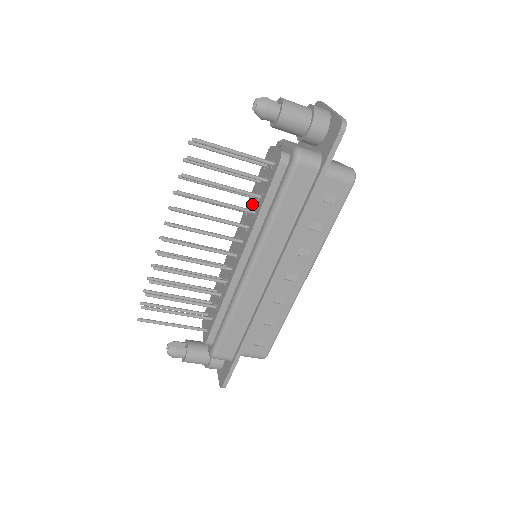
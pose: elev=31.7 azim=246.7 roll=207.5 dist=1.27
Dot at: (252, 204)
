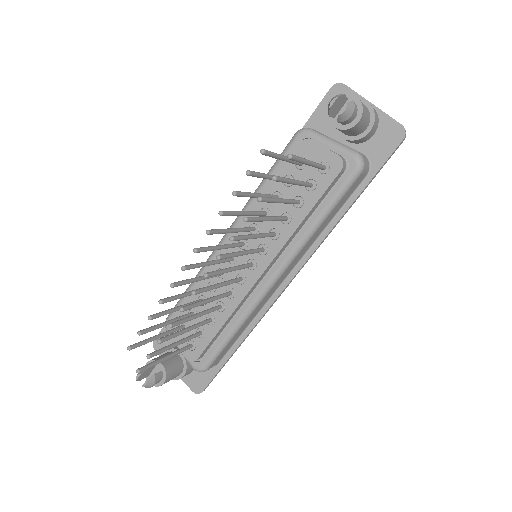
Dot at: (275, 206)
